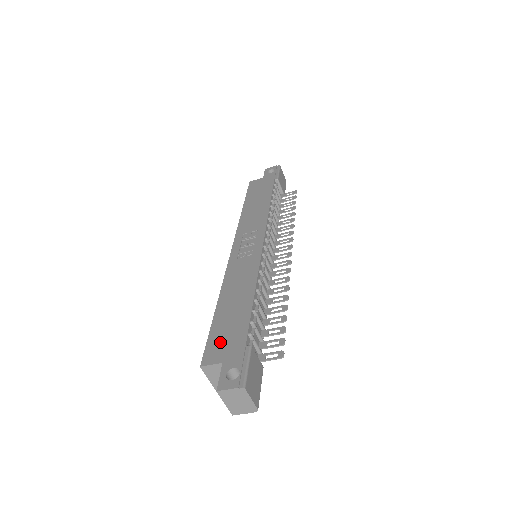
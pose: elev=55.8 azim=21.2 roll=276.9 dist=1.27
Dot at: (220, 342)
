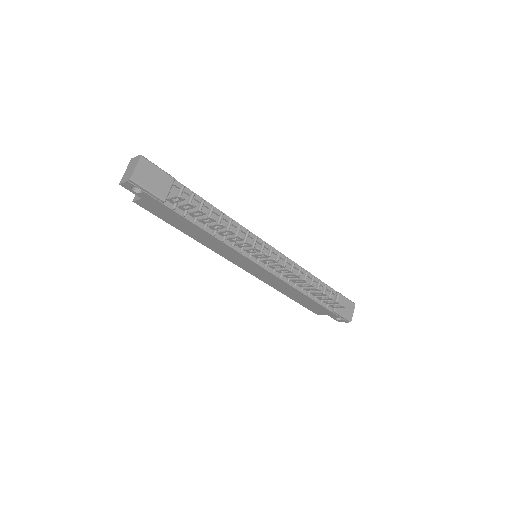
Dot at: occluded
